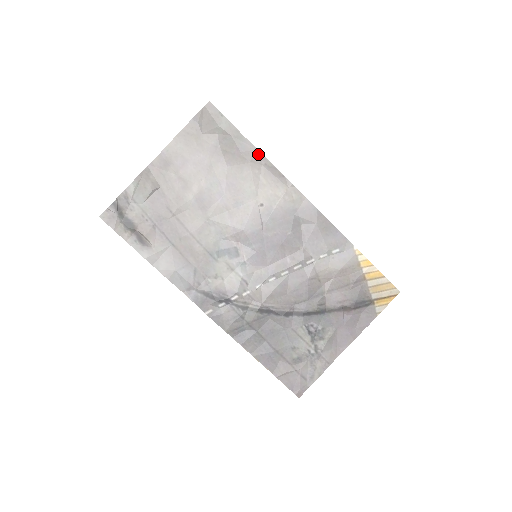
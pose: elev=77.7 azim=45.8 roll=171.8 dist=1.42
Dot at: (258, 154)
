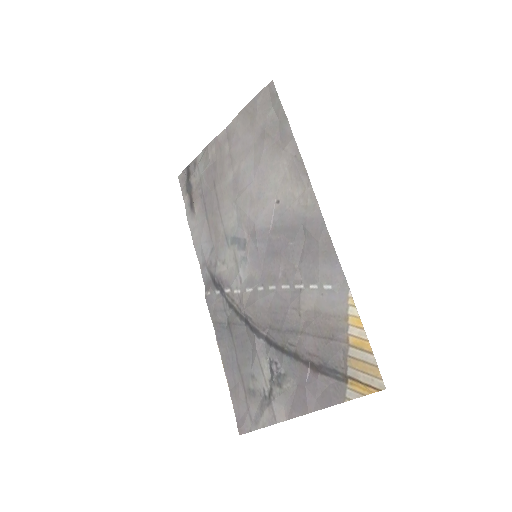
Dot at: (293, 143)
